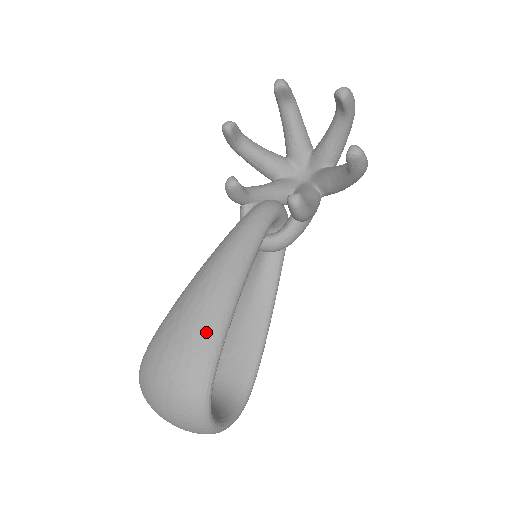
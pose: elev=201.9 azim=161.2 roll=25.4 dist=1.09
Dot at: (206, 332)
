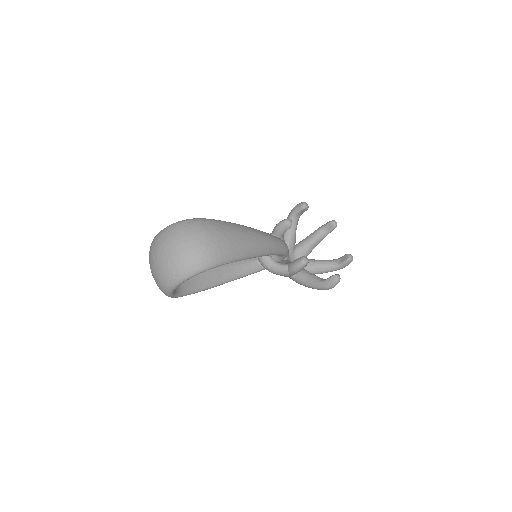
Dot at: (238, 248)
